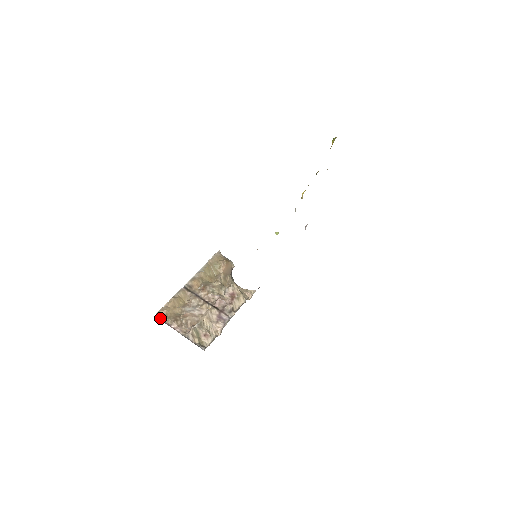
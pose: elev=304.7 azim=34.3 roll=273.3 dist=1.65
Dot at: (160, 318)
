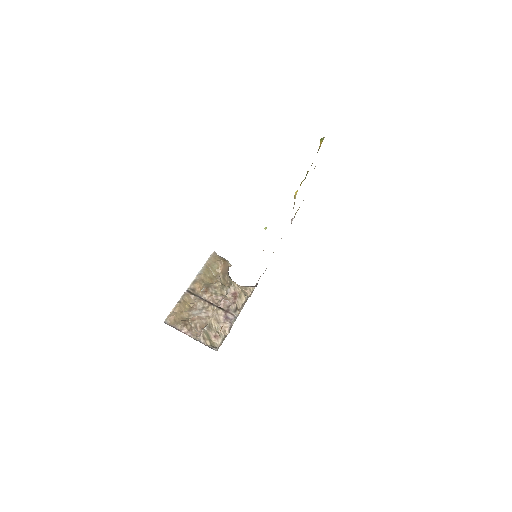
Dot at: (169, 324)
